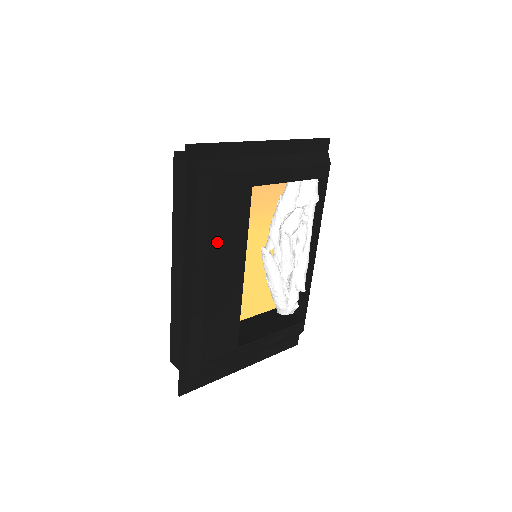
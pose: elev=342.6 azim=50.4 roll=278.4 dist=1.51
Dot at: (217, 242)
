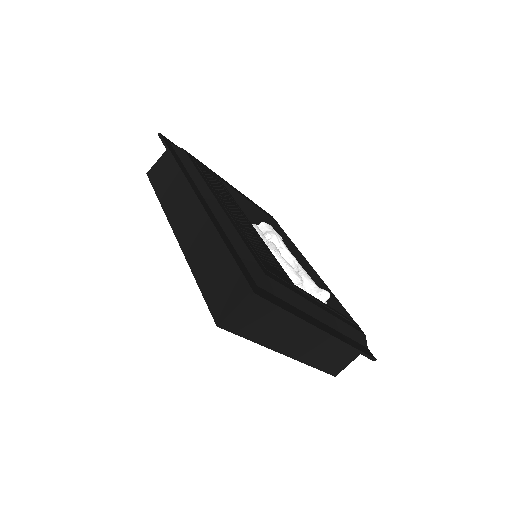
Dot at: (210, 184)
